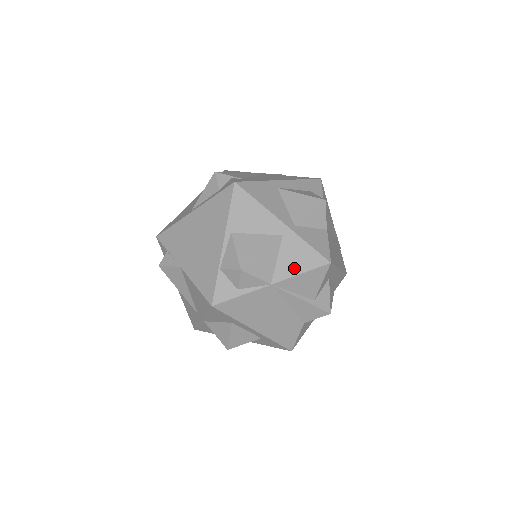
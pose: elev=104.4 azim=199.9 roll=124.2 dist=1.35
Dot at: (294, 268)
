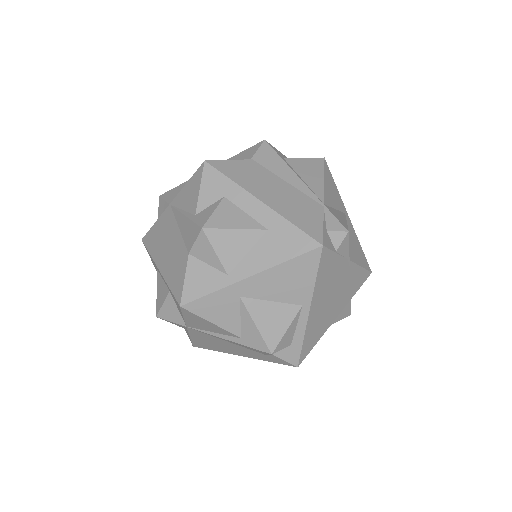
Dot at: occluded
